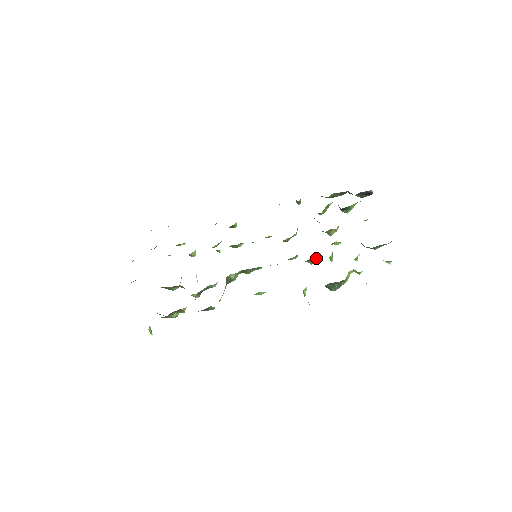
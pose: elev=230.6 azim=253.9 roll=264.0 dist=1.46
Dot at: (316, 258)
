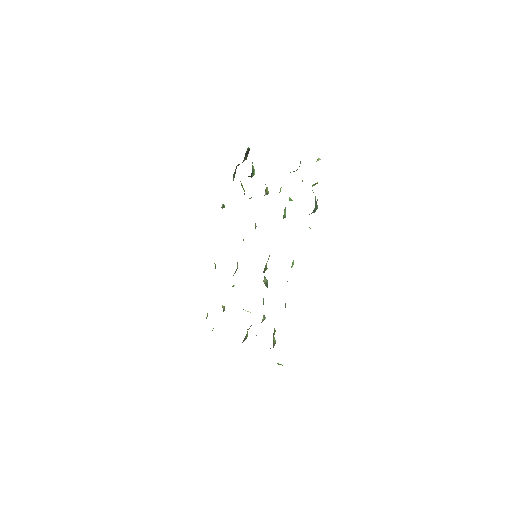
Dot at: (285, 210)
